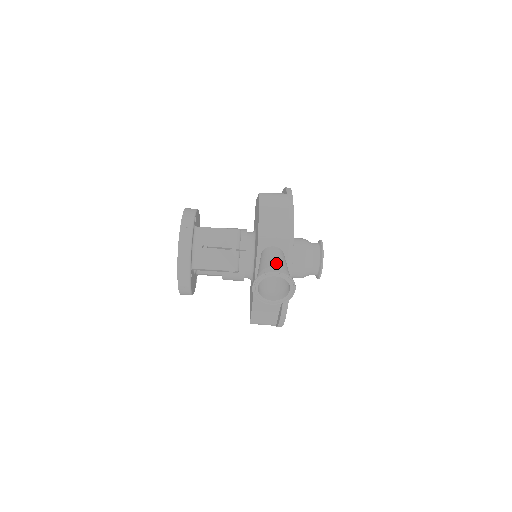
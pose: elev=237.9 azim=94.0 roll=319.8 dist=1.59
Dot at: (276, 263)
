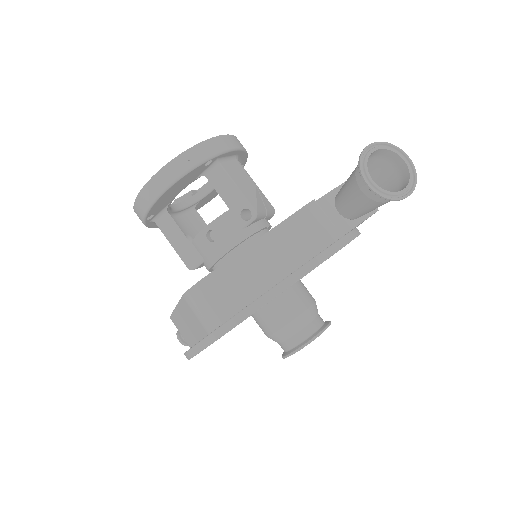
Dot at: (389, 175)
